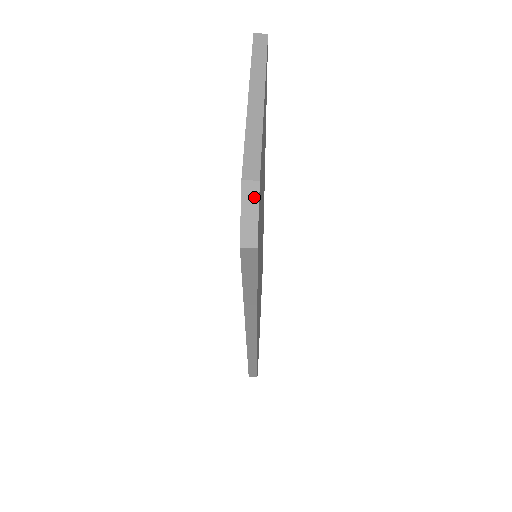
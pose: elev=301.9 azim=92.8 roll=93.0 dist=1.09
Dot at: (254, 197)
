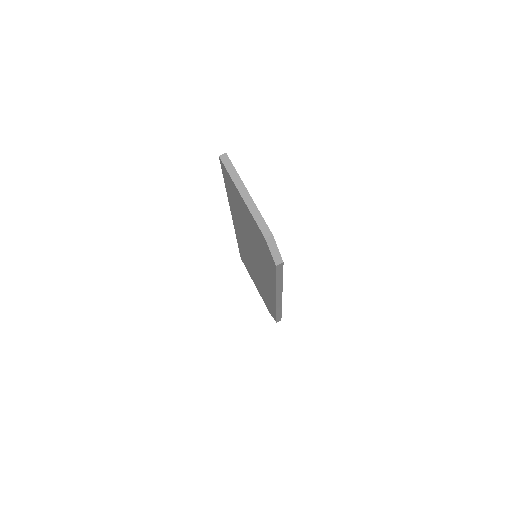
Dot at: (273, 242)
